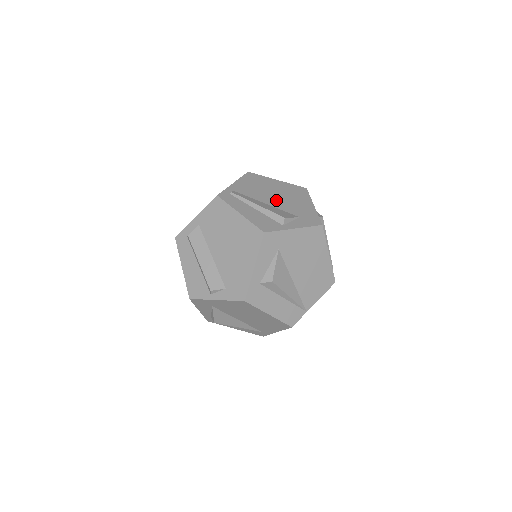
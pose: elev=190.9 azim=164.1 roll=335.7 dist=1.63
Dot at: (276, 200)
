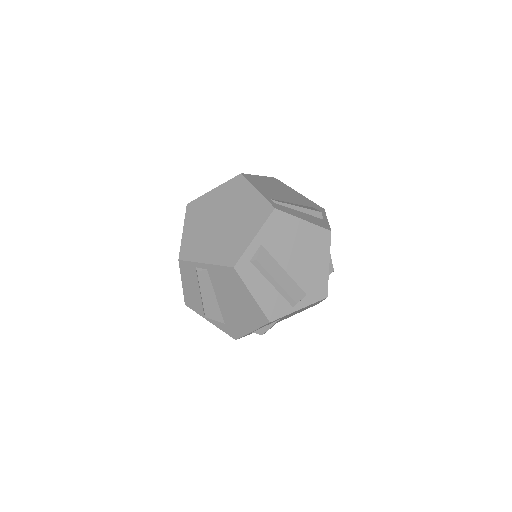
Dot at: (289, 197)
